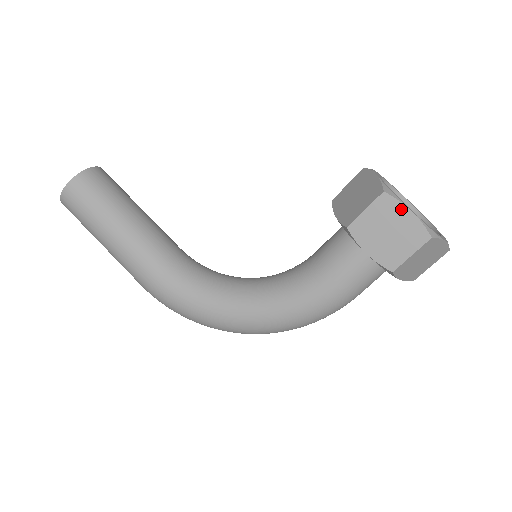
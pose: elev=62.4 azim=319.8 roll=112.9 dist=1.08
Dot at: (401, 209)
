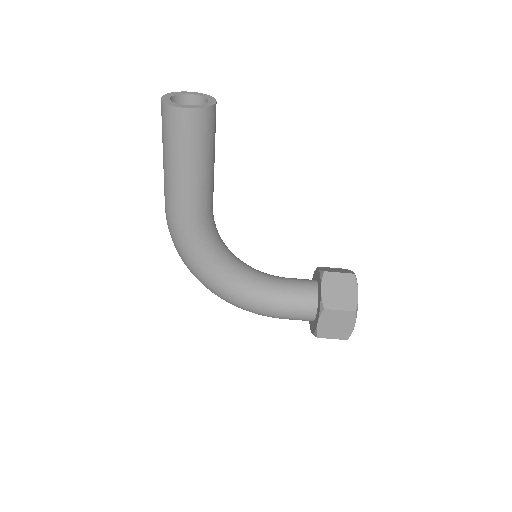
Dot at: (352, 322)
